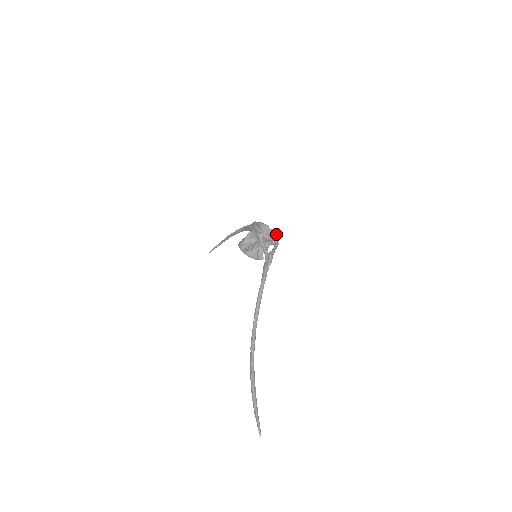
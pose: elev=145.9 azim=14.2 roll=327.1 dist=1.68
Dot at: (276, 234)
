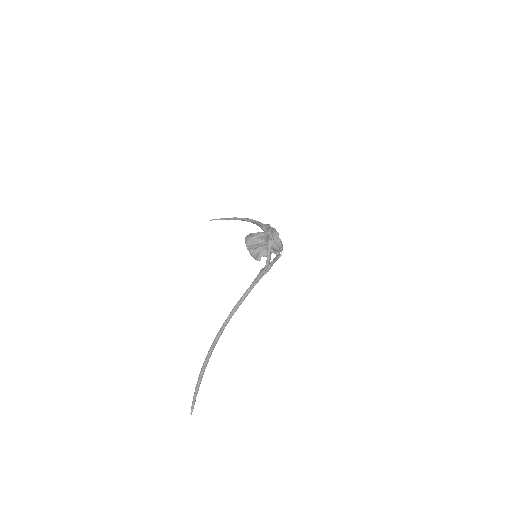
Dot at: (282, 246)
